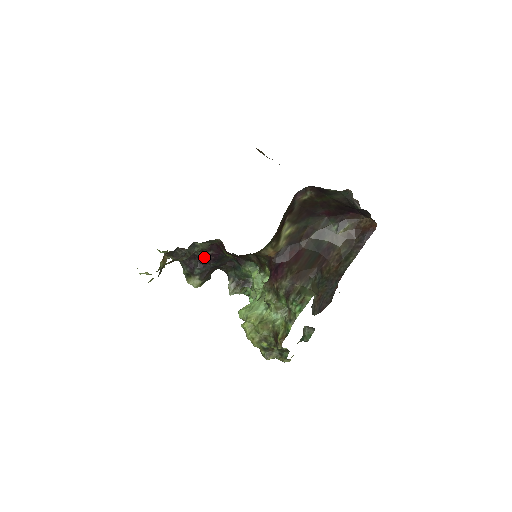
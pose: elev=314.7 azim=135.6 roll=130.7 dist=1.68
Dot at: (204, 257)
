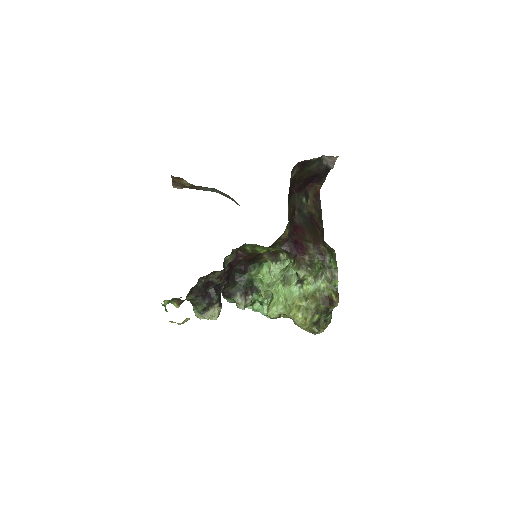
Dot at: (219, 279)
